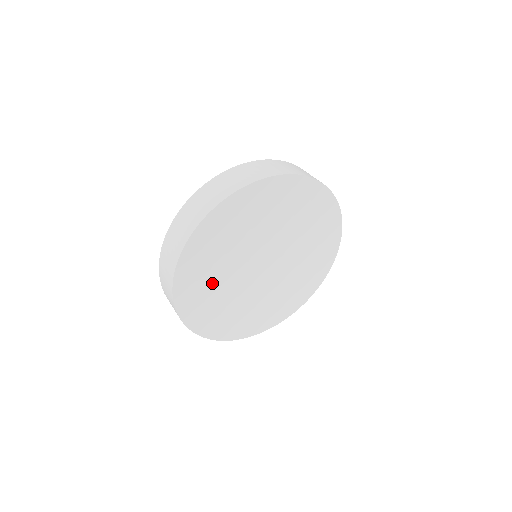
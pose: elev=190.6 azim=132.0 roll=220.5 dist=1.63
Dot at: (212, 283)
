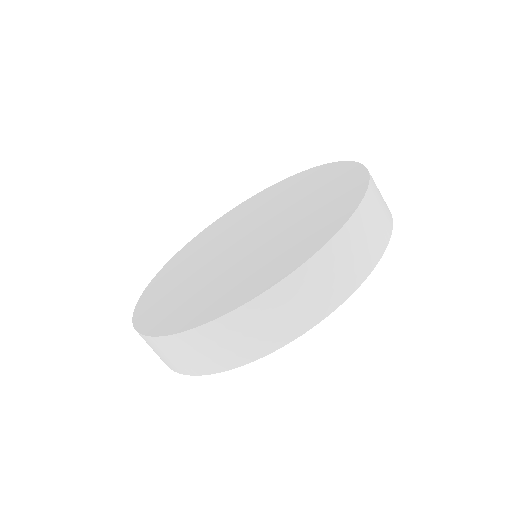
Dot at: occluded
